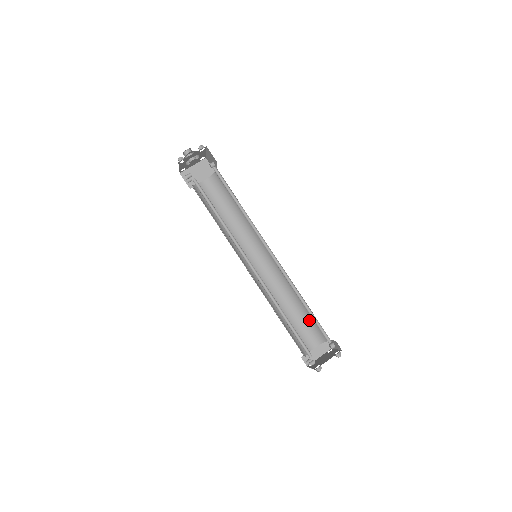
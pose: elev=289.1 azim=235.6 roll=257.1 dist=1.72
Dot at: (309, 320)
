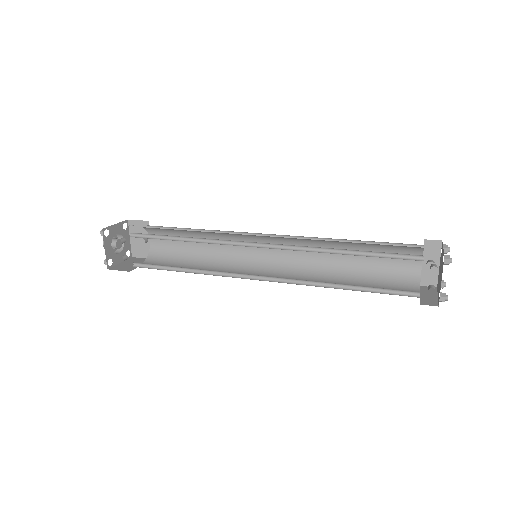
Dot at: (378, 275)
